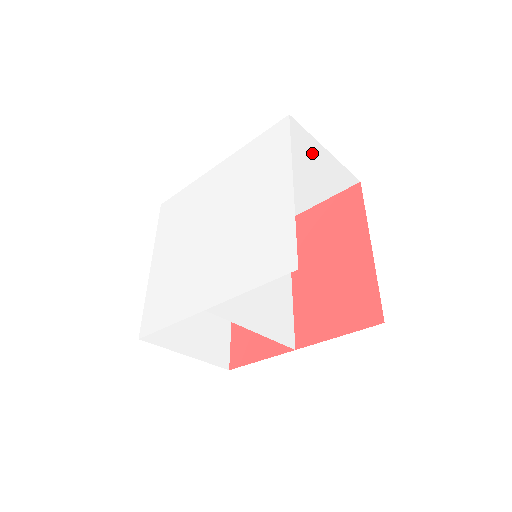
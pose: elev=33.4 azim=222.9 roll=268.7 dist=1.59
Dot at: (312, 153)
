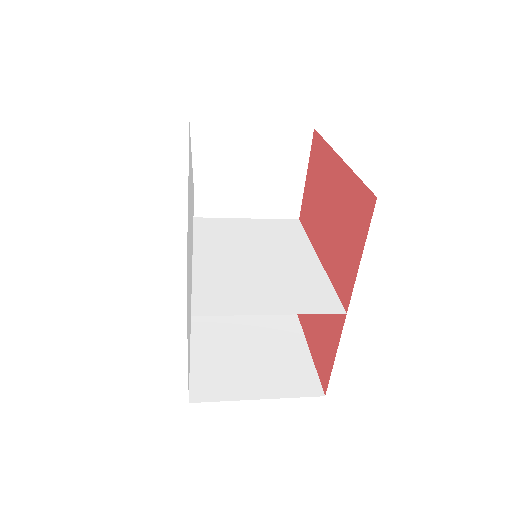
Dot at: (244, 138)
